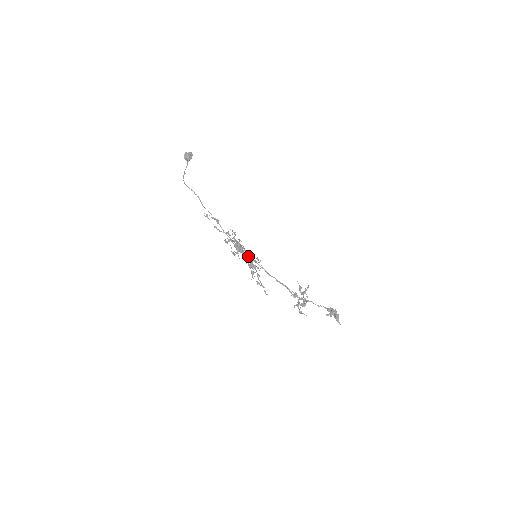
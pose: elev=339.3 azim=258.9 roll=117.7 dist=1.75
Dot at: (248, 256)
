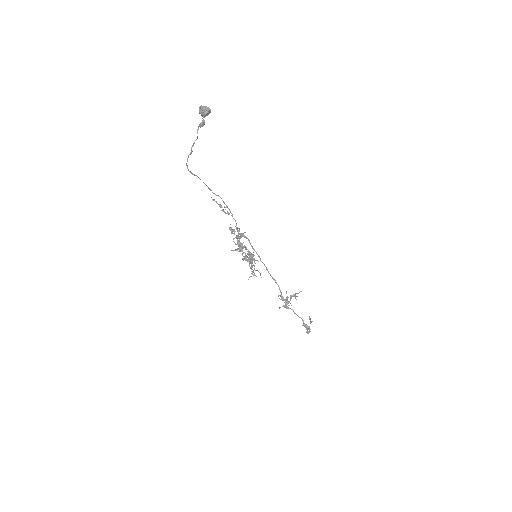
Dot at: (245, 259)
